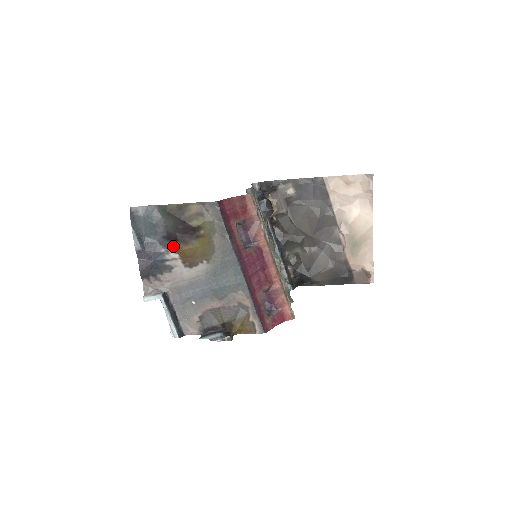
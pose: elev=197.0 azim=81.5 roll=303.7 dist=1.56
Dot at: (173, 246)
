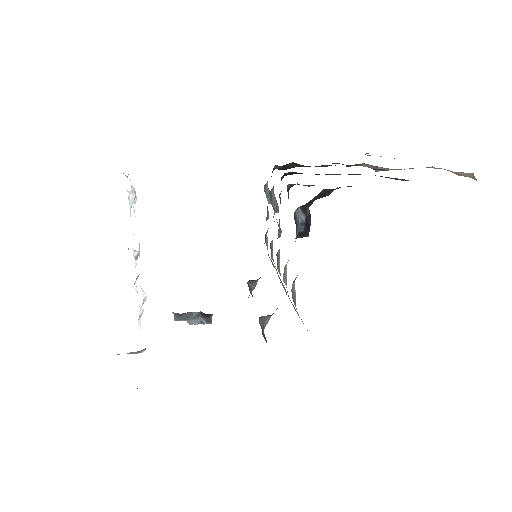
Dot at: occluded
